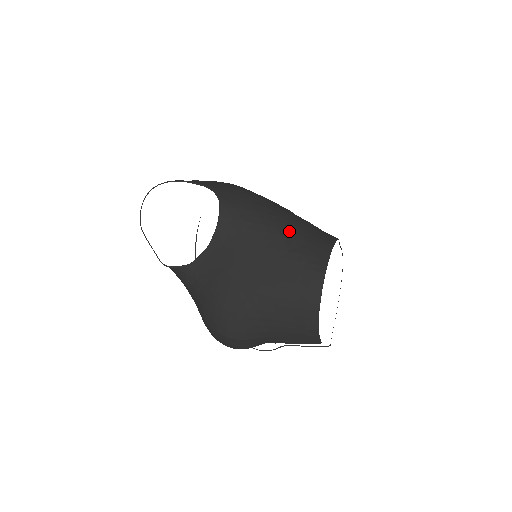
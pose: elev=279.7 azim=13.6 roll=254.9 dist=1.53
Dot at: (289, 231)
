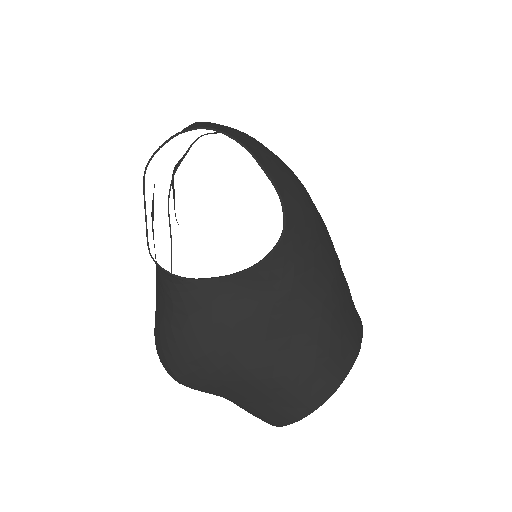
Dot at: (332, 315)
